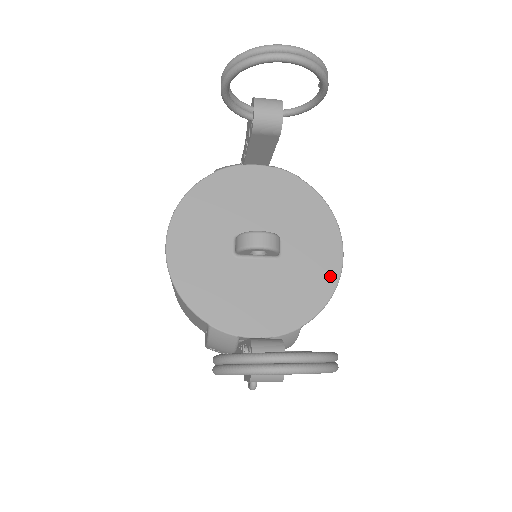
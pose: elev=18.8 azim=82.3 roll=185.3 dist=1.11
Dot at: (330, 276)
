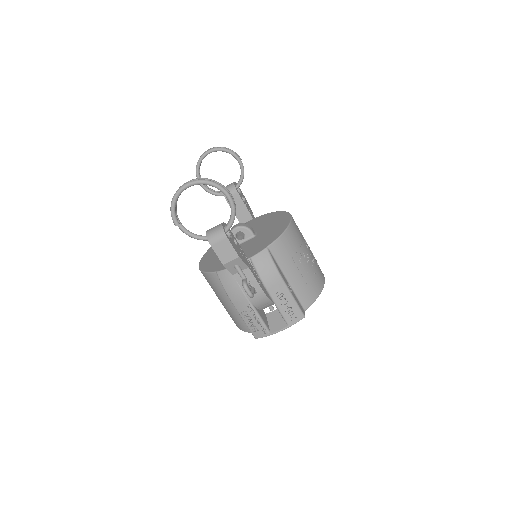
Dot at: (284, 226)
